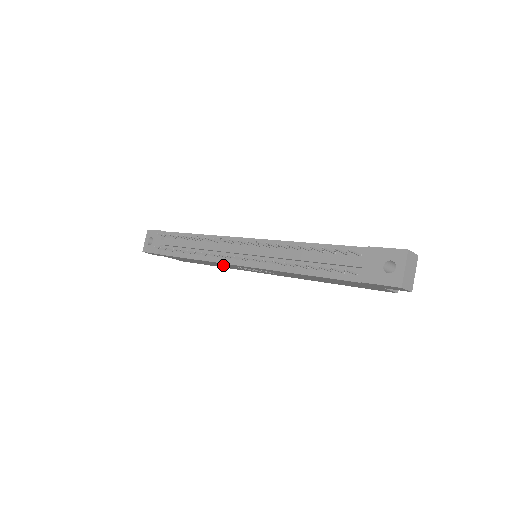
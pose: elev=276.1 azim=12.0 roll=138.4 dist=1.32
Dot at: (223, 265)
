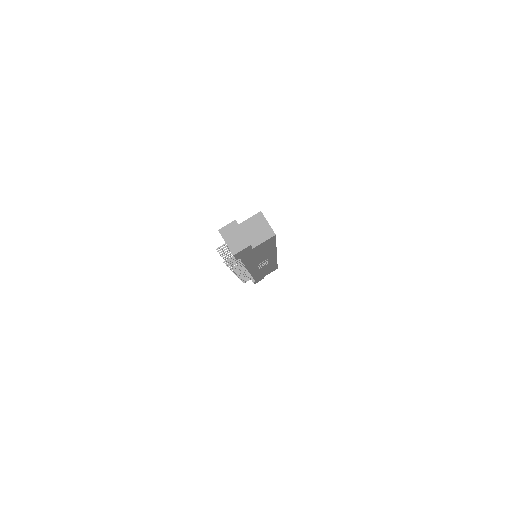
Dot at: occluded
